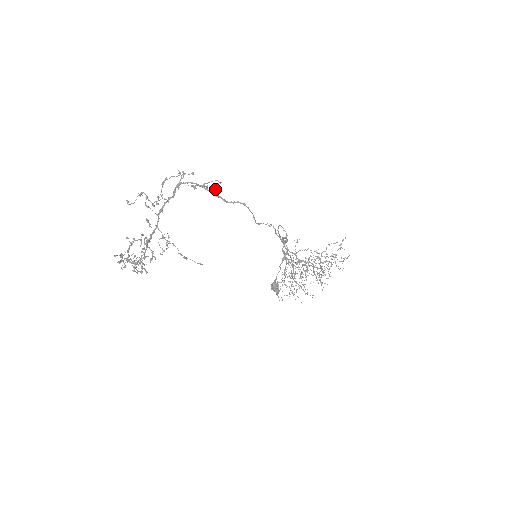
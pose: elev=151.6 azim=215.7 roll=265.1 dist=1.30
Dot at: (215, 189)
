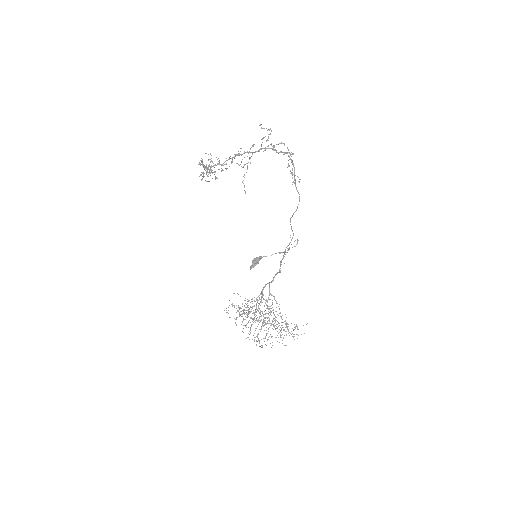
Dot at: (293, 182)
